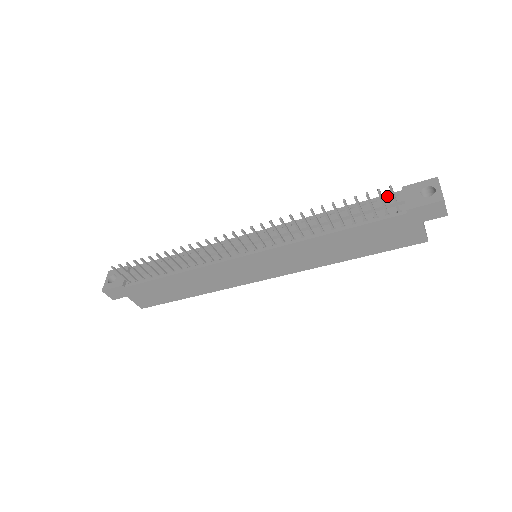
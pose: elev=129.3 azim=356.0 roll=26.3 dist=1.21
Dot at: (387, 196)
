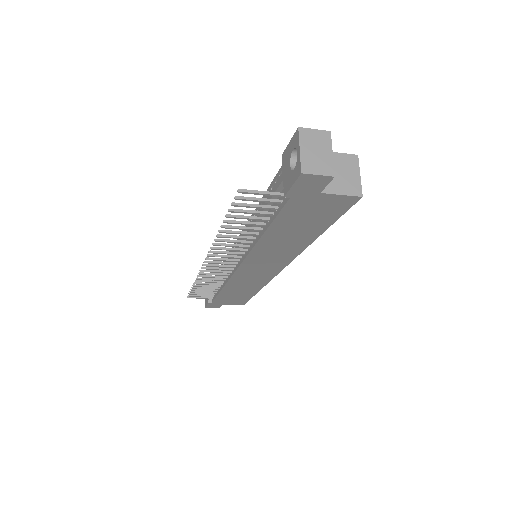
Dot at: (281, 170)
